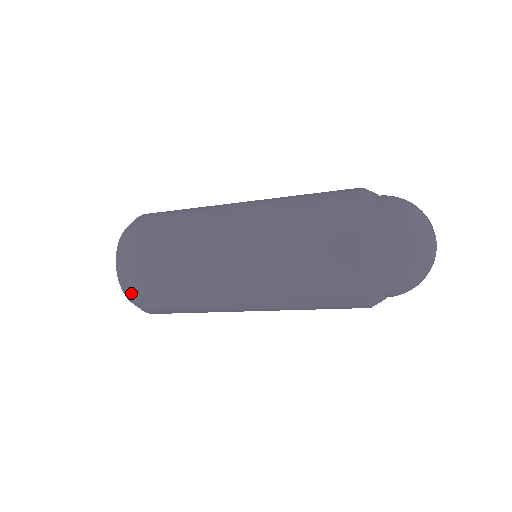
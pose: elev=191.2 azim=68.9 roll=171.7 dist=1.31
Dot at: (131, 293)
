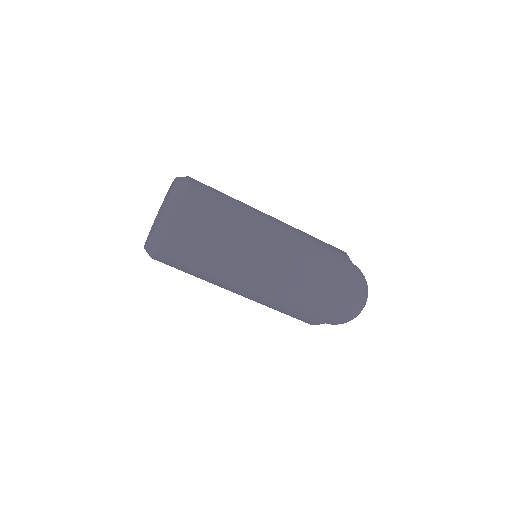
Dot at: (188, 188)
